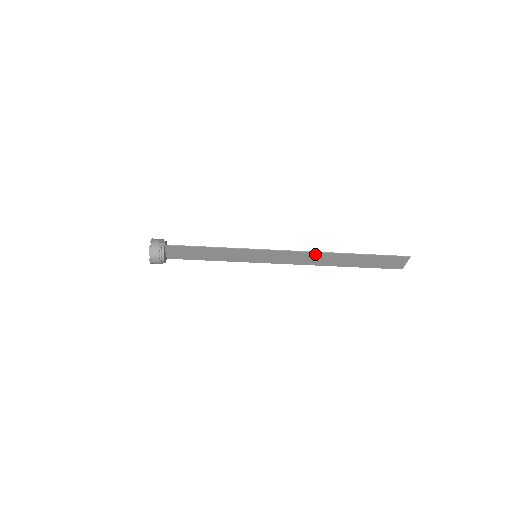
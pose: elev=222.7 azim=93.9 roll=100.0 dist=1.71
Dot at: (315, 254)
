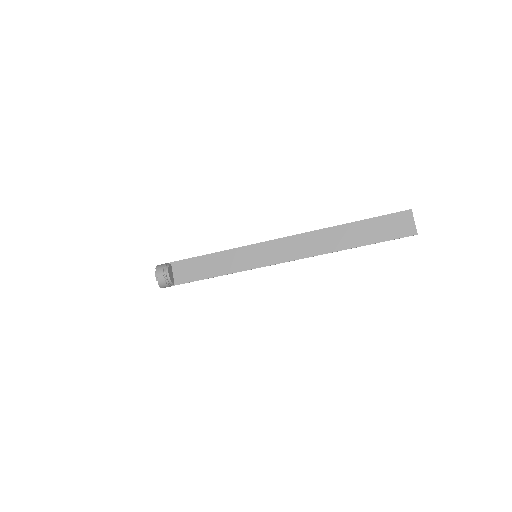
Dot at: (312, 235)
